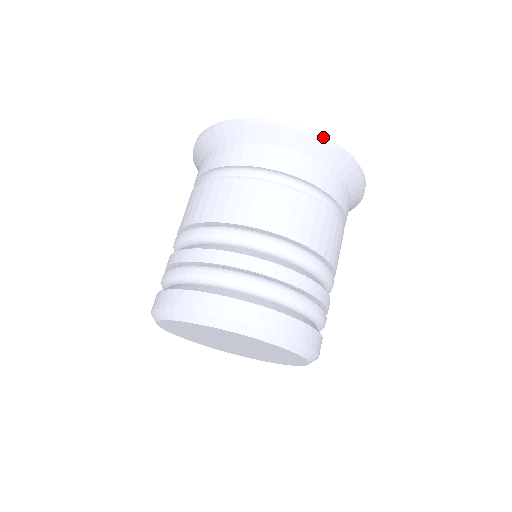
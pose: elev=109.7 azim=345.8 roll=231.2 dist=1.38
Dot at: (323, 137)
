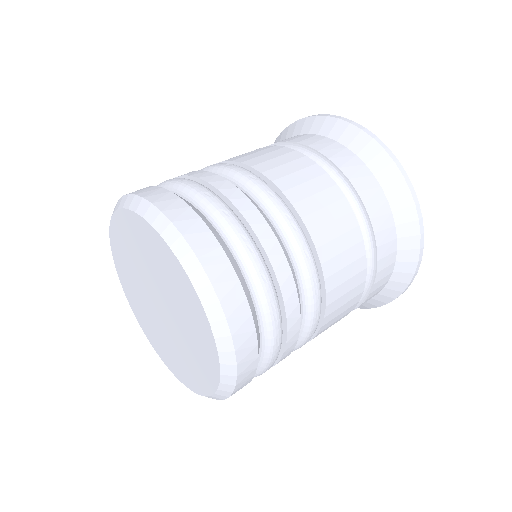
Dot at: (376, 137)
